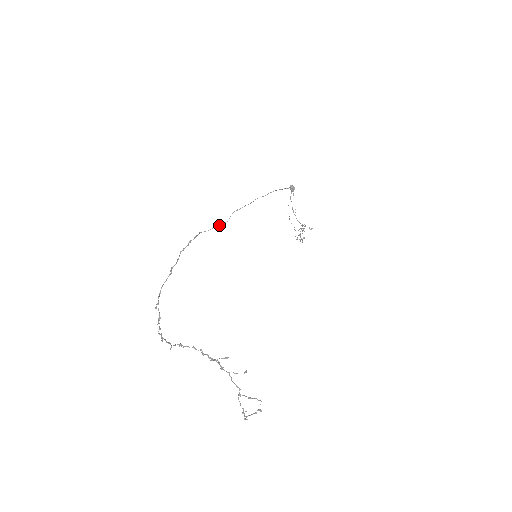
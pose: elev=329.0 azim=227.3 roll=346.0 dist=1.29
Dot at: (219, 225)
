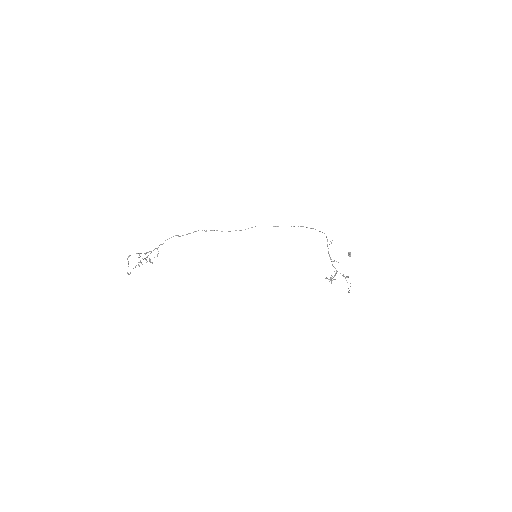
Dot at: (235, 230)
